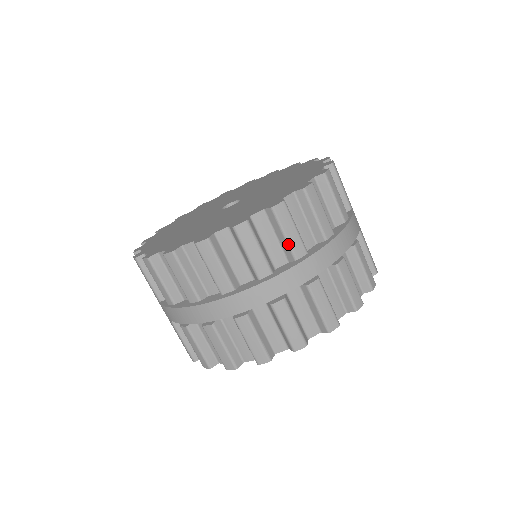
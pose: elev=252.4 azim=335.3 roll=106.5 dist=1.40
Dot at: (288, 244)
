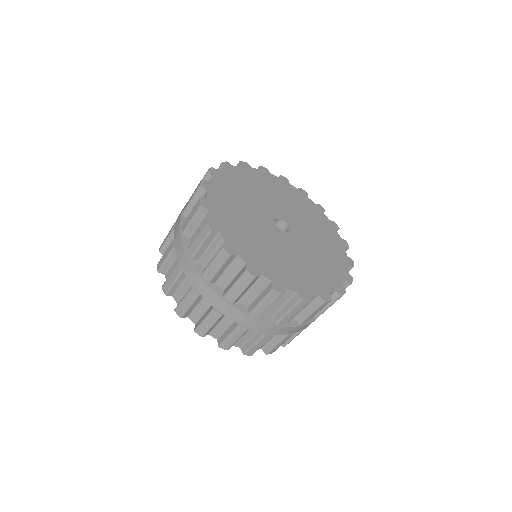
Dot at: (324, 311)
